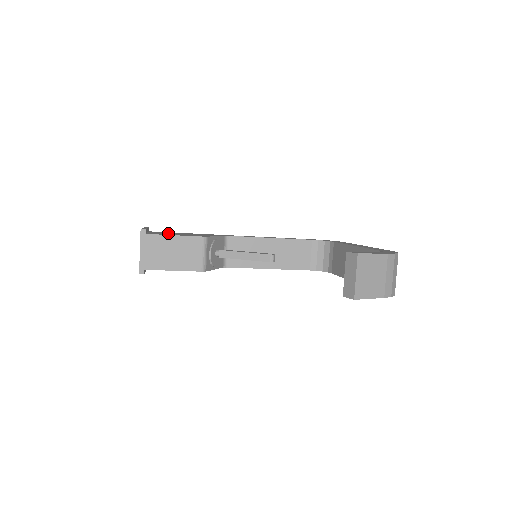
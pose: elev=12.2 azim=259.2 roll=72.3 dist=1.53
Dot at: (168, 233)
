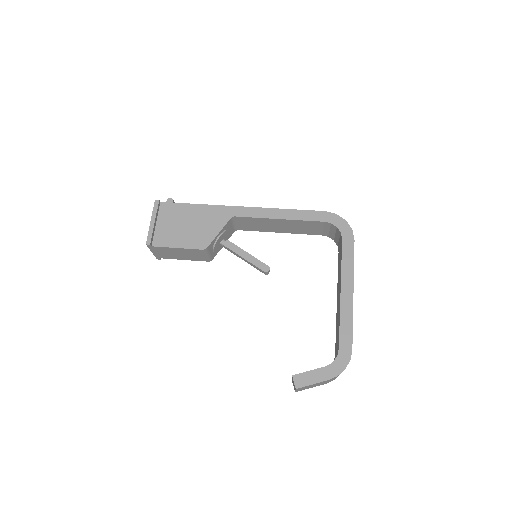
Dot at: (175, 224)
